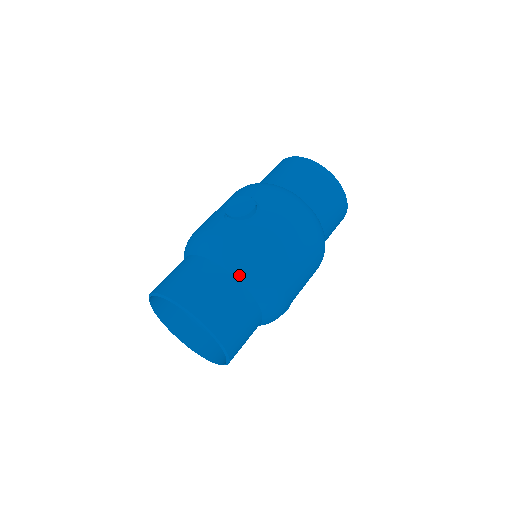
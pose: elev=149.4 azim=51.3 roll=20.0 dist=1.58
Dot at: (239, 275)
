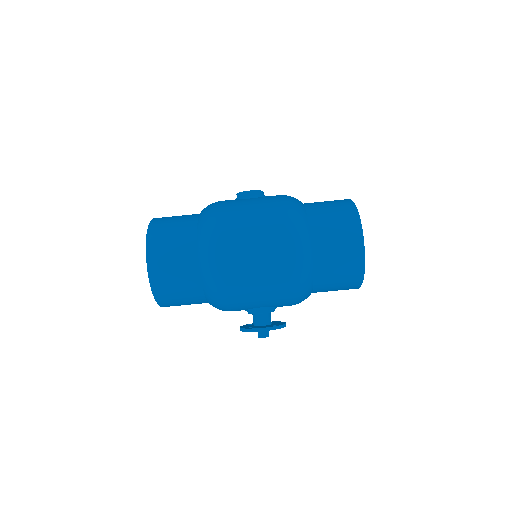
Dot at: (200, 218)
